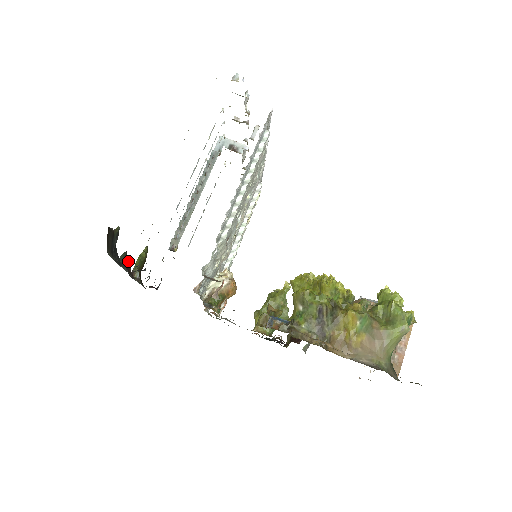
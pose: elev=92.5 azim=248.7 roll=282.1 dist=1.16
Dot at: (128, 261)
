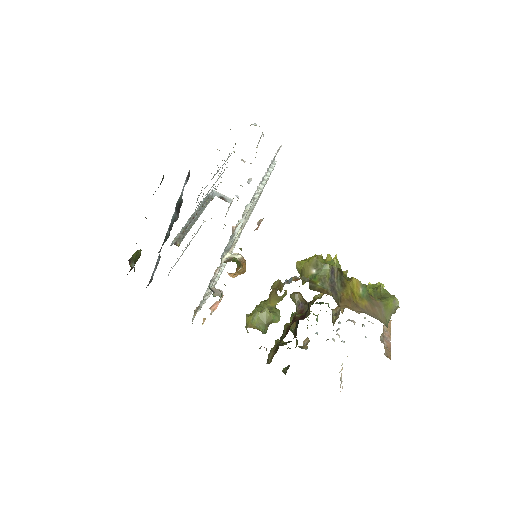
Dot at: occluded
